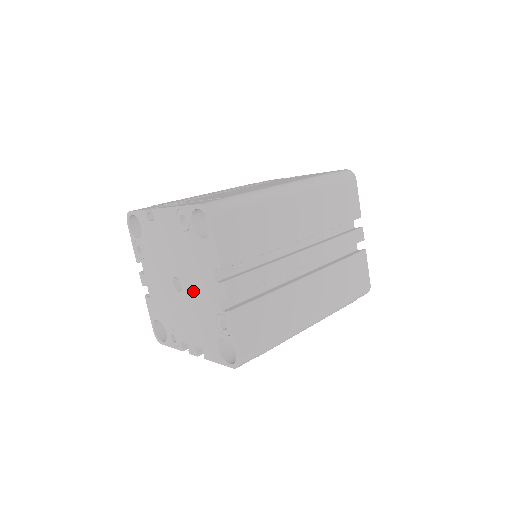
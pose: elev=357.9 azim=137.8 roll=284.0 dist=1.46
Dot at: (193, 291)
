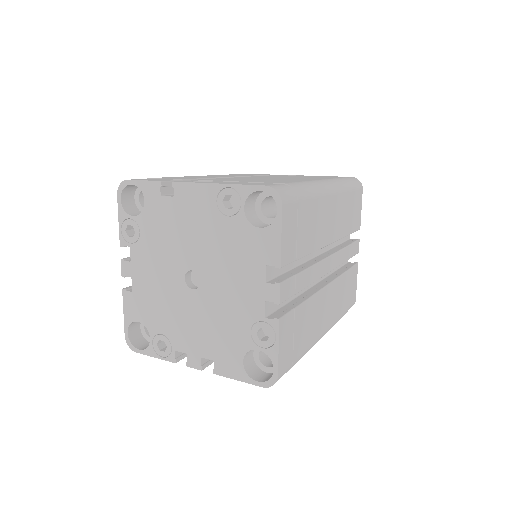
Dot at: (220, 290)
